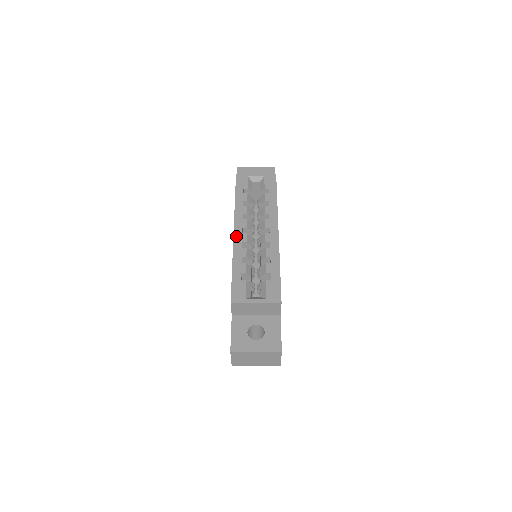
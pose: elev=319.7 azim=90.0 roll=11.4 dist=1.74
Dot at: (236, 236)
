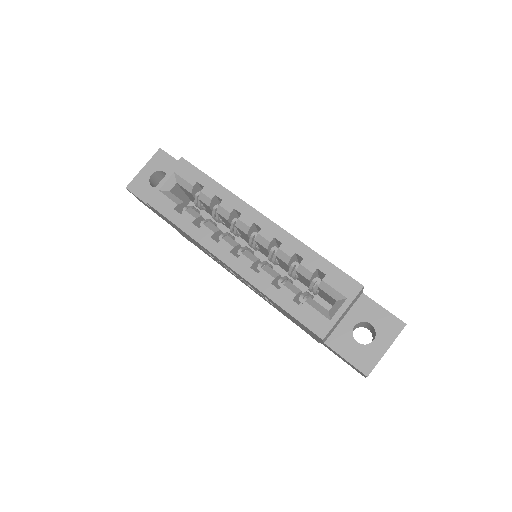
Dot at: (236, 268)
